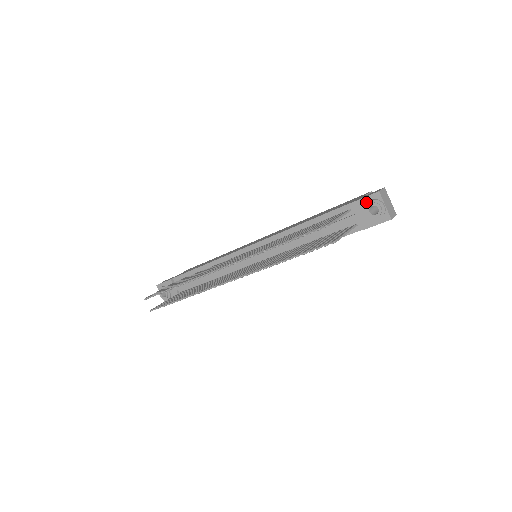
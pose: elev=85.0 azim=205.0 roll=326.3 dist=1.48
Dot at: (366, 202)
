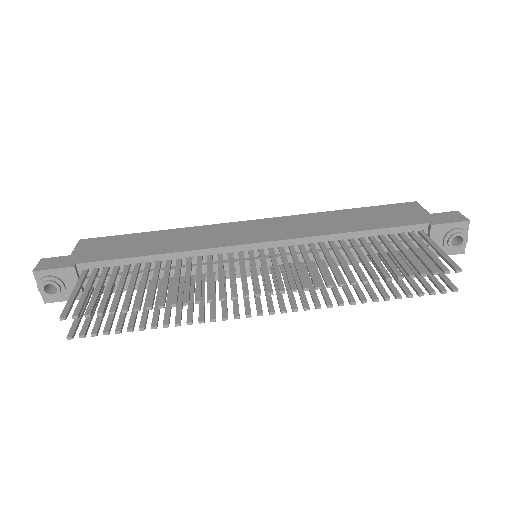
Dot at: (450, 228)
